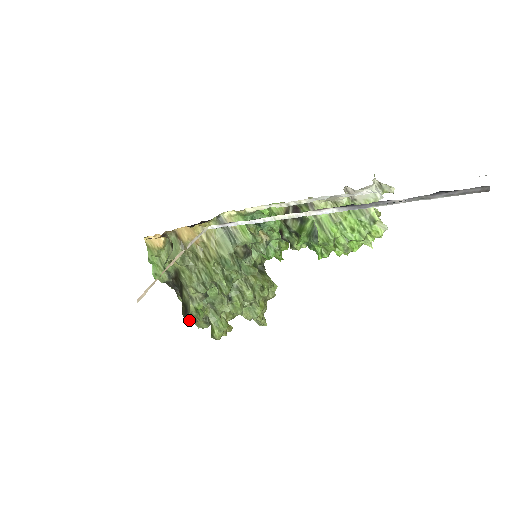
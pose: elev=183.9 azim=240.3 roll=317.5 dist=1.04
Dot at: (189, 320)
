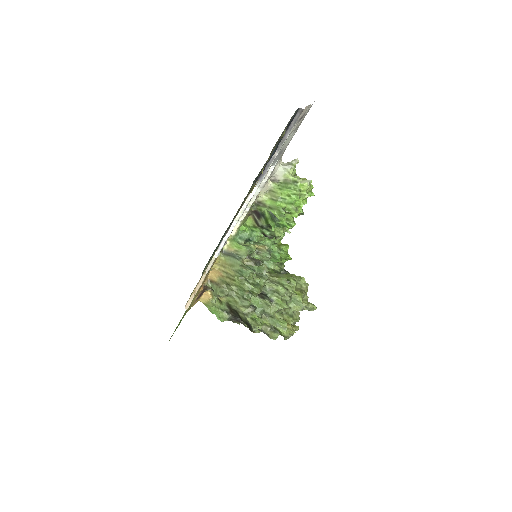
Dot at: (255, 330)
